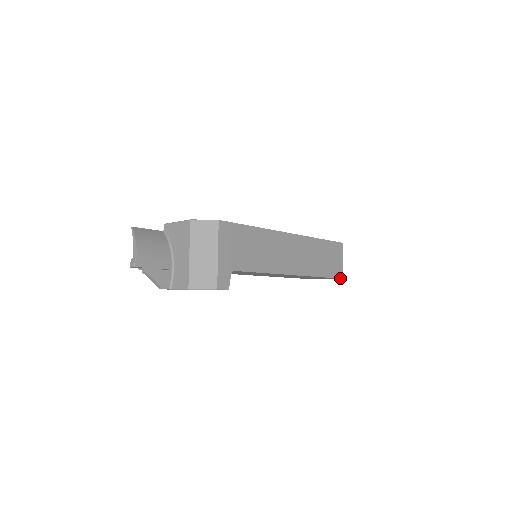
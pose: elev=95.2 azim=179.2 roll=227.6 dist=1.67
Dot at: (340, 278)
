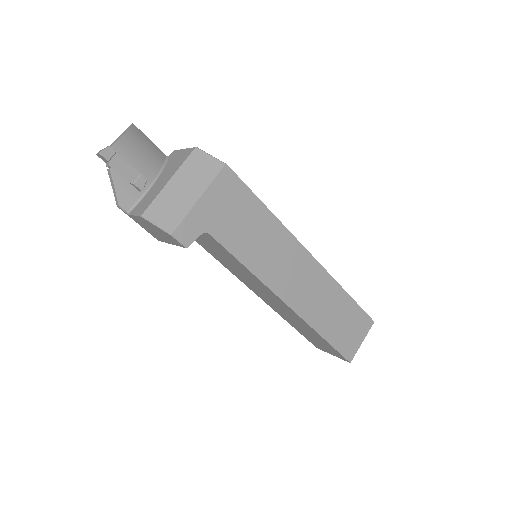
Dot at: (347, 359)
